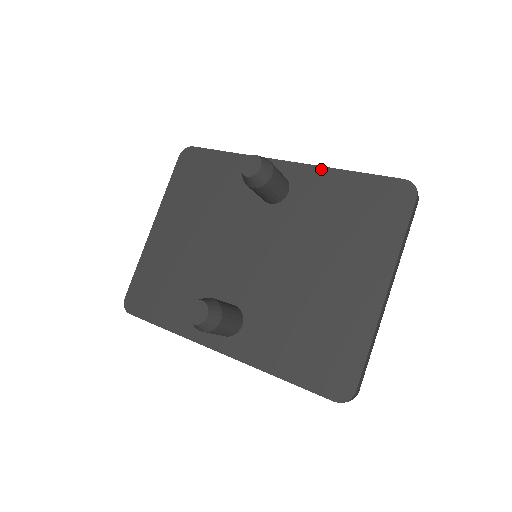
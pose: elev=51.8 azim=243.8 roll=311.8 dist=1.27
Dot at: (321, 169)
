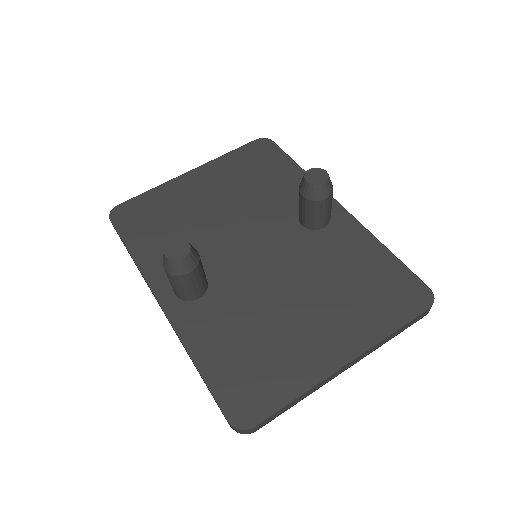
Dot at: (365, 231)
